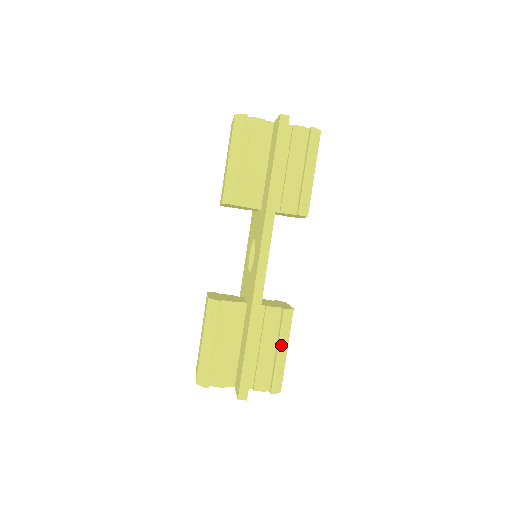
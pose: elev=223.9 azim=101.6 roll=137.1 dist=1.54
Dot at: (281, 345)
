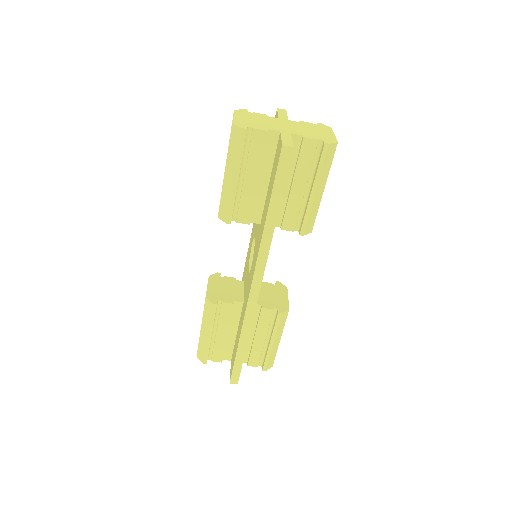
Dot at: (274, 339)
